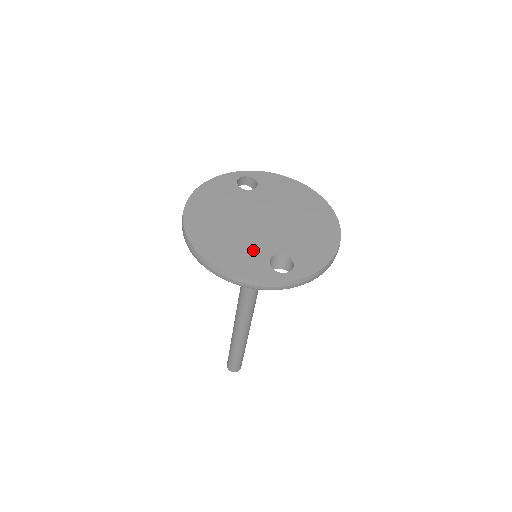
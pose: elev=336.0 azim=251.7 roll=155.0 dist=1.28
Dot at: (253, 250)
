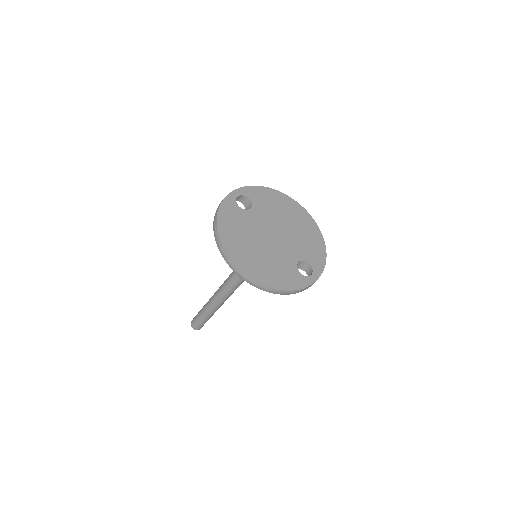
Dot at: (285, 265)
